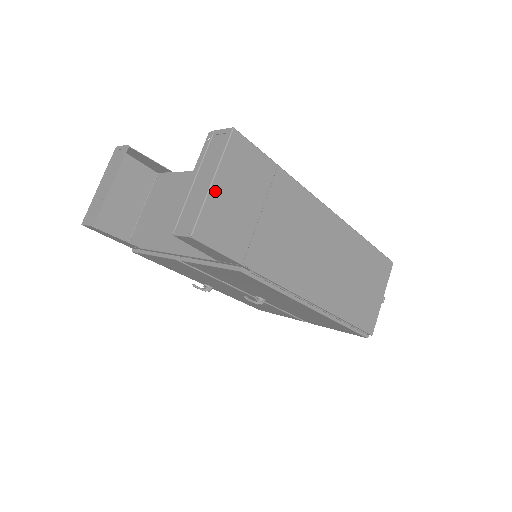
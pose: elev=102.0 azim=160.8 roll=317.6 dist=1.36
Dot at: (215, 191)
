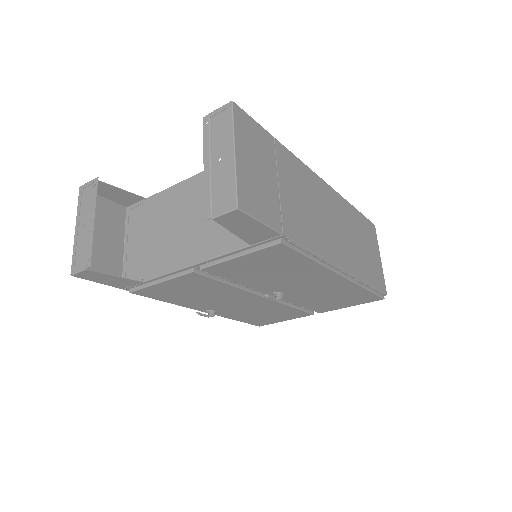
Dot at: (240, 162)
